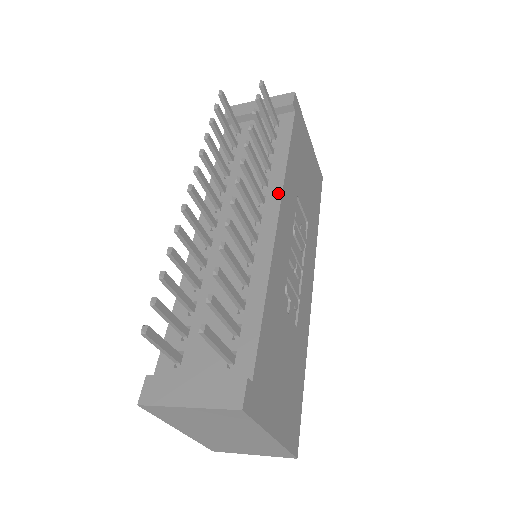
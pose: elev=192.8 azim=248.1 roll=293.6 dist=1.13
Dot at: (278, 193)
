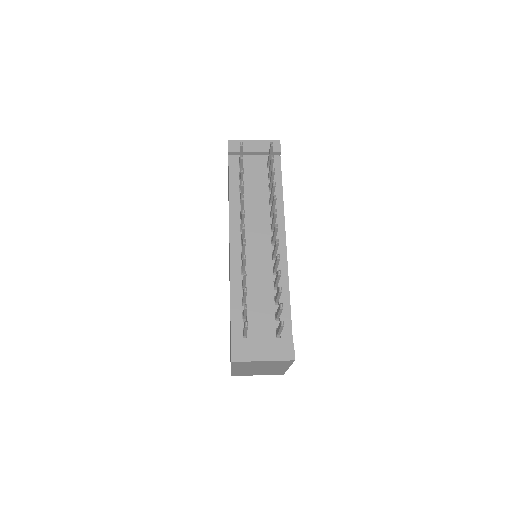
Dot at: (282, 223)
